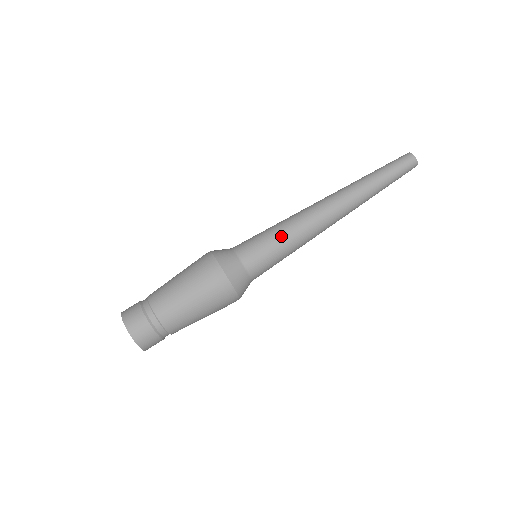
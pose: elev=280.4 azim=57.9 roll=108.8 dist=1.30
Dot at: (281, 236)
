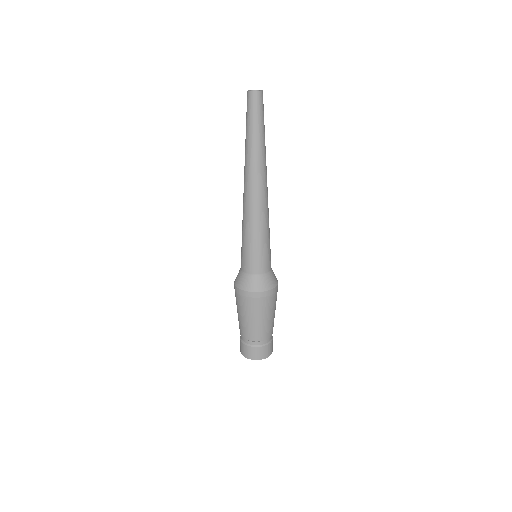
Dot at: (250, 238)
